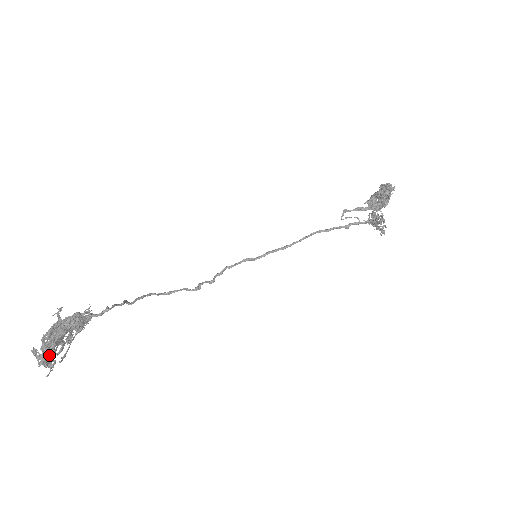
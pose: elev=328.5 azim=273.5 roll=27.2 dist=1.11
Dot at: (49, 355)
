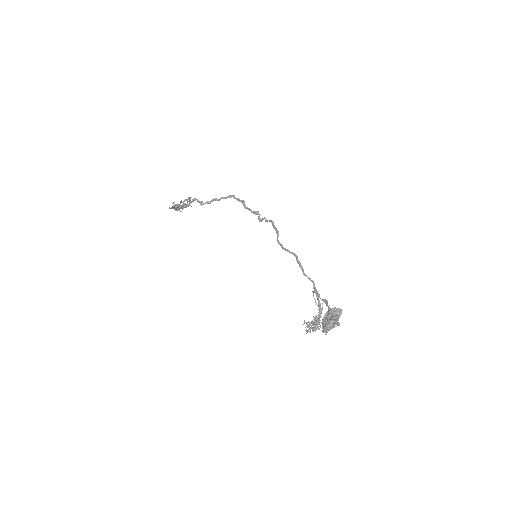
Dot at: (178, 209)
